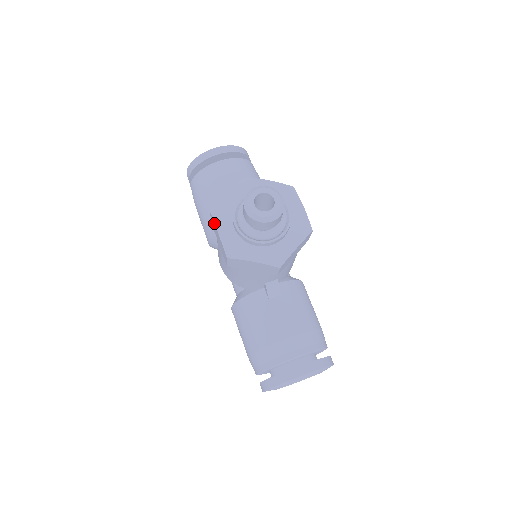
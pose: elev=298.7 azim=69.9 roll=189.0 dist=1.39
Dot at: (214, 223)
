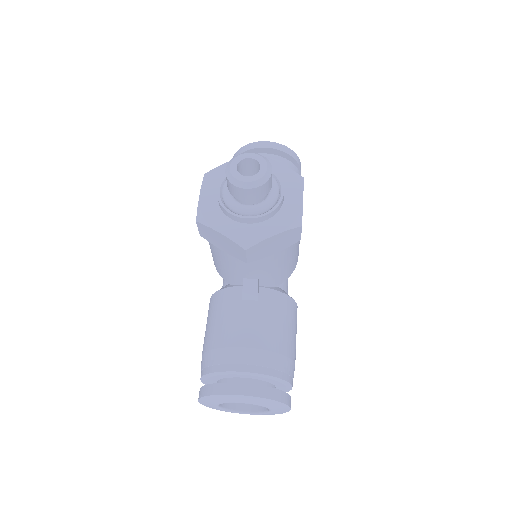
Dot at: (202, 185)
